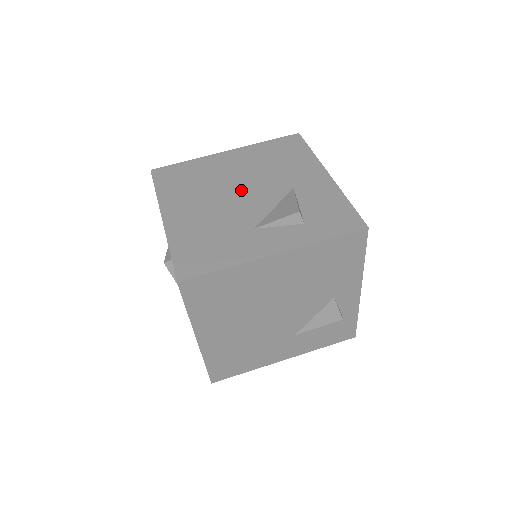
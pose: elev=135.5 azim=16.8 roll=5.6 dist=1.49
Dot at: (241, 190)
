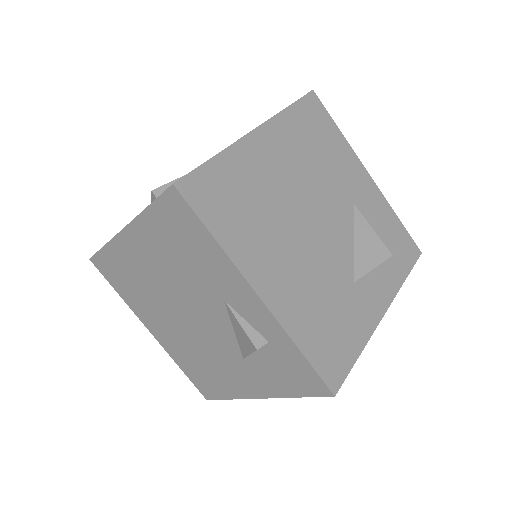
Dot at: (312, 216)
